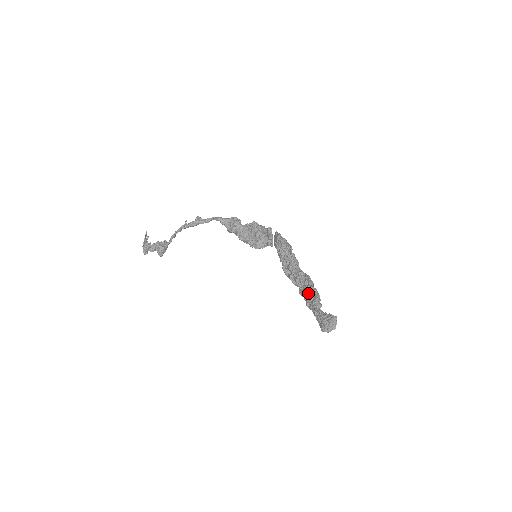
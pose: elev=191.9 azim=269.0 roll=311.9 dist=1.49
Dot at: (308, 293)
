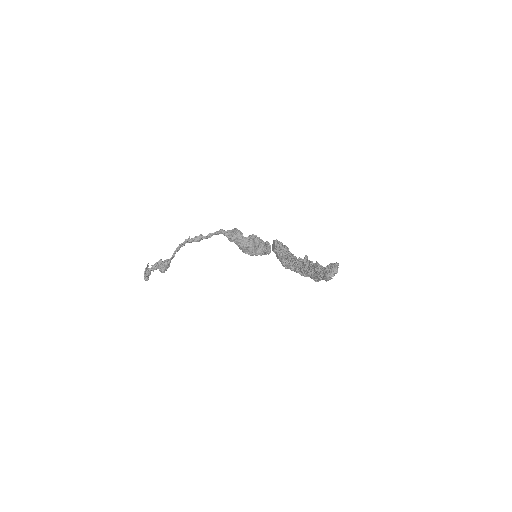
Dot at: (308, 267)
